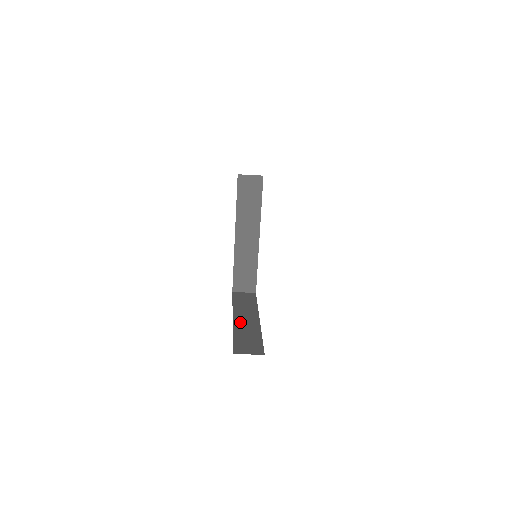
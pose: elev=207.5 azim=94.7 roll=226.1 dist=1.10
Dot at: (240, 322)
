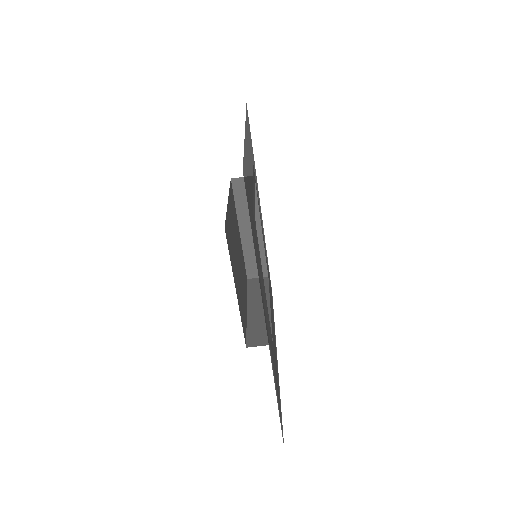
Dot at: occluded
